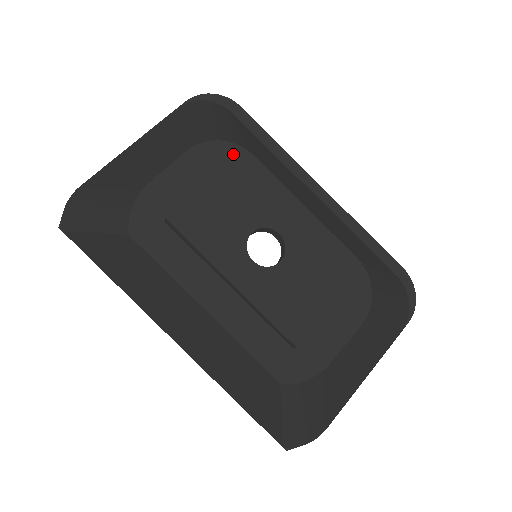
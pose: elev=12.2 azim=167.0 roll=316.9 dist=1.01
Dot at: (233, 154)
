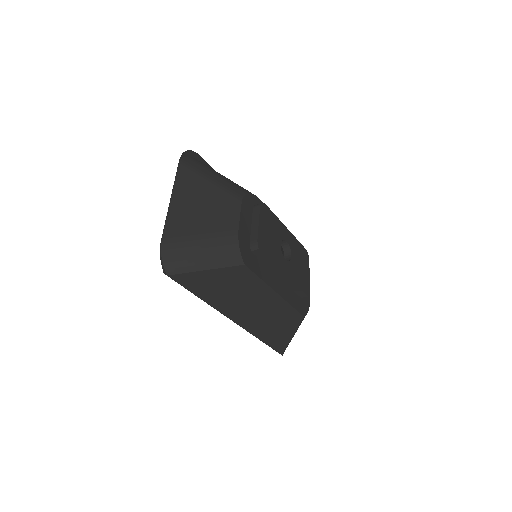
Dot at: (254, 200)
